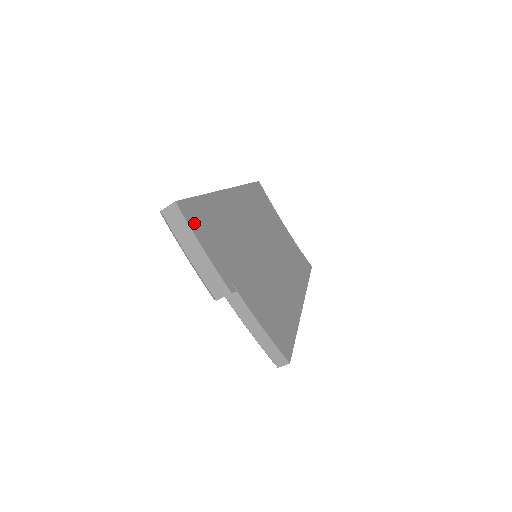
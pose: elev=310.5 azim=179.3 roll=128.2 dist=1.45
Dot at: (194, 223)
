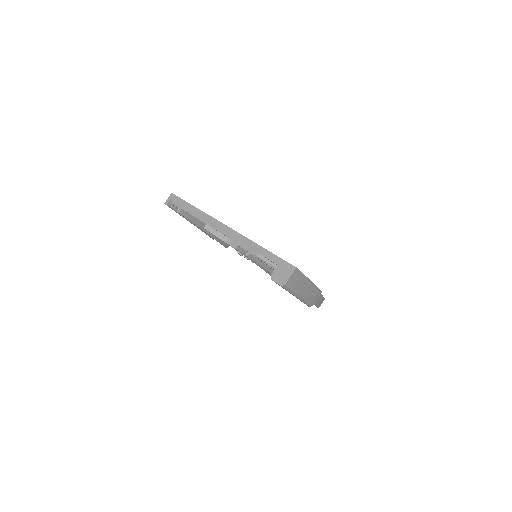
Dot at: occluded
